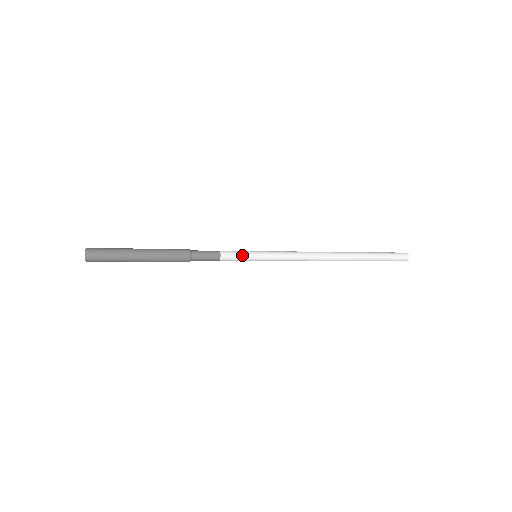
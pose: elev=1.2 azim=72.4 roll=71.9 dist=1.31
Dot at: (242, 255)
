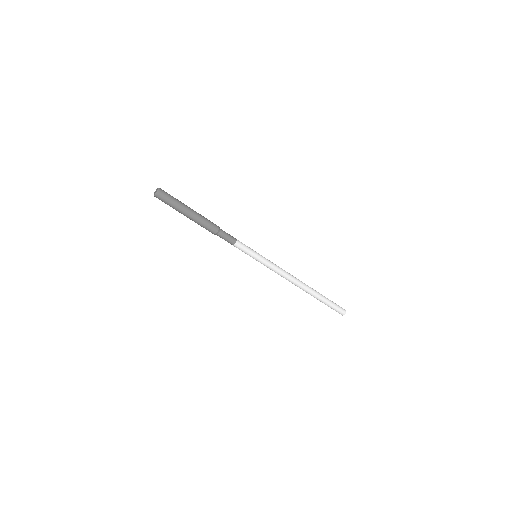
Dot at: (249, 247)
